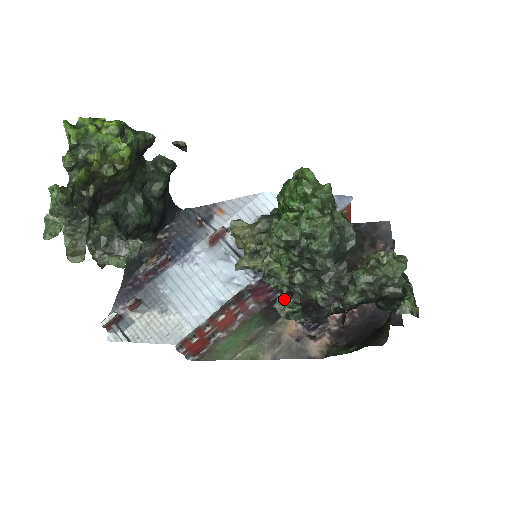
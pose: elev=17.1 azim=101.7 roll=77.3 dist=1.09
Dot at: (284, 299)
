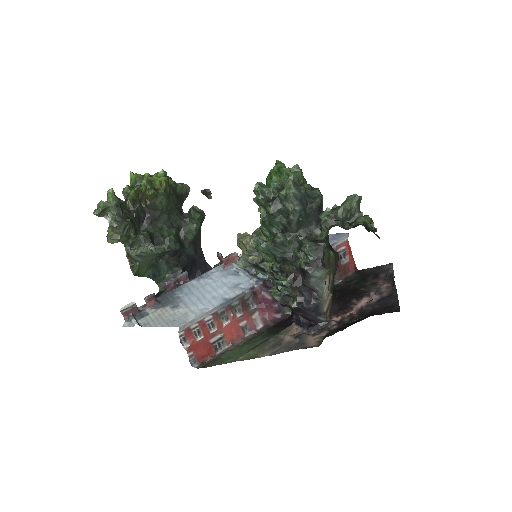
Dot at: occluded
